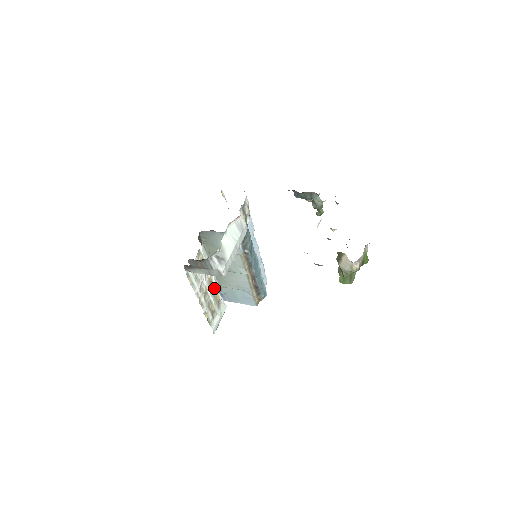
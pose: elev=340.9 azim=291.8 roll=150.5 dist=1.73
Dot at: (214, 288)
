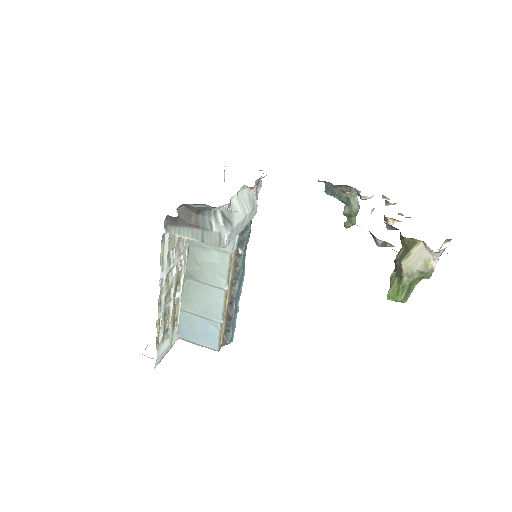
Dot at: (178, 294)
